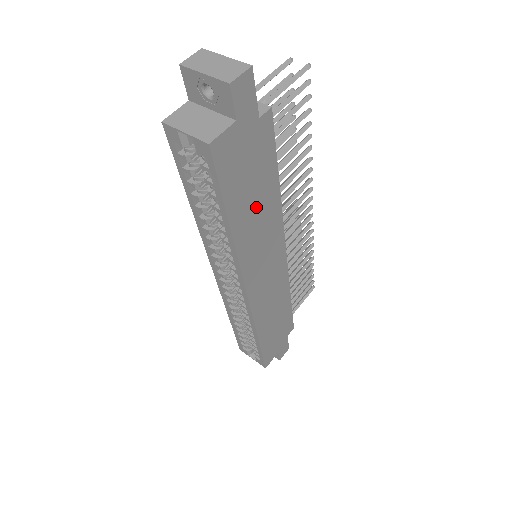
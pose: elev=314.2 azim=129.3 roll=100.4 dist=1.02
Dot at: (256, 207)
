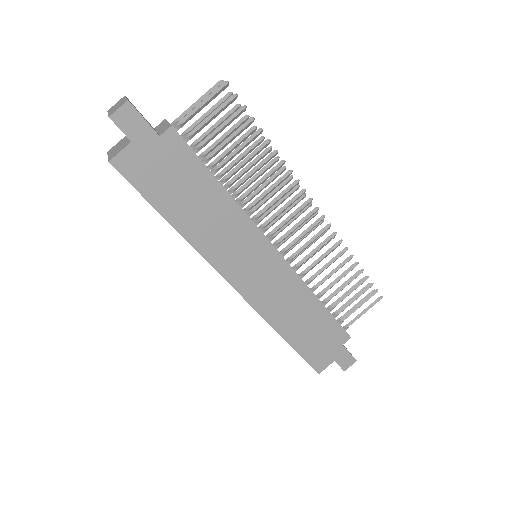
Dot at: (200, 208)
